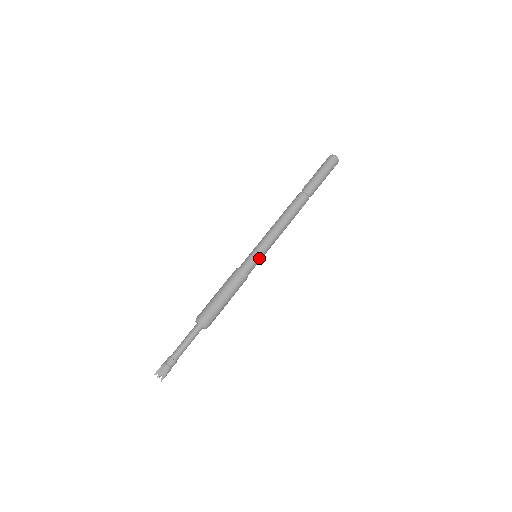
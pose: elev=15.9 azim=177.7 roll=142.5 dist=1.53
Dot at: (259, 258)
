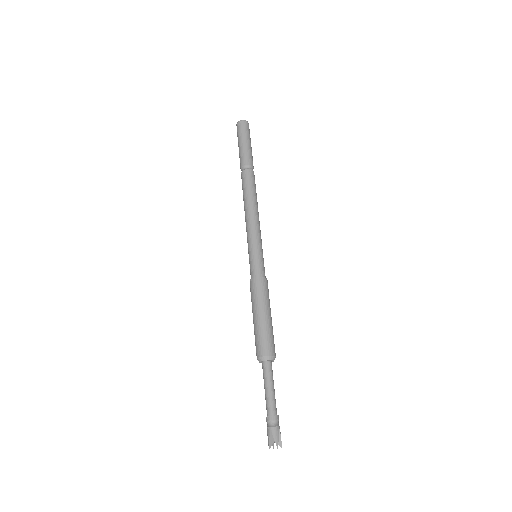
Dot at: (262, 255)
